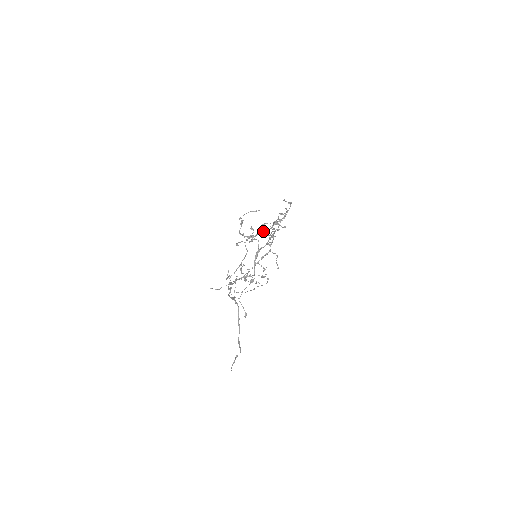
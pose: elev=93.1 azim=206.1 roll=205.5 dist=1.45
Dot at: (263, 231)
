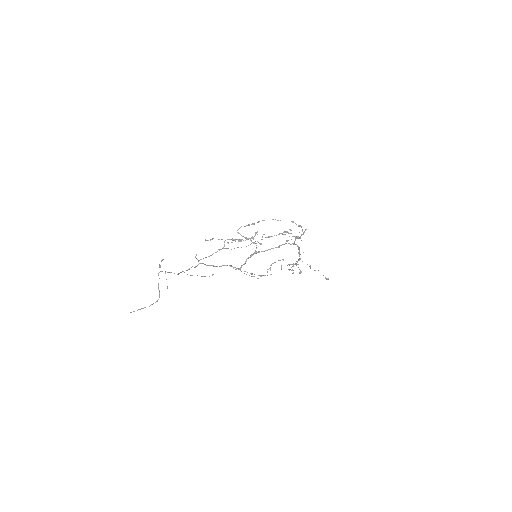
Dot at: (242, 239)
